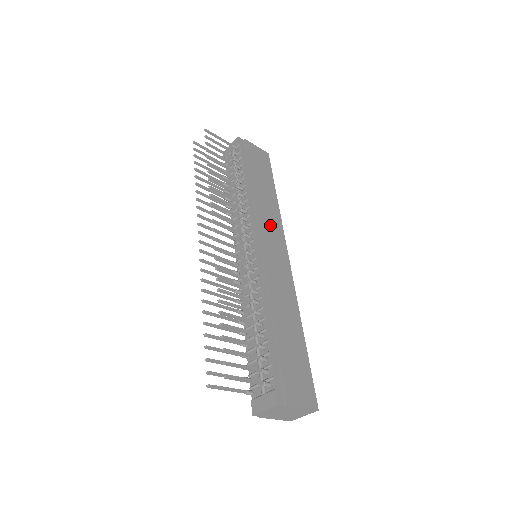
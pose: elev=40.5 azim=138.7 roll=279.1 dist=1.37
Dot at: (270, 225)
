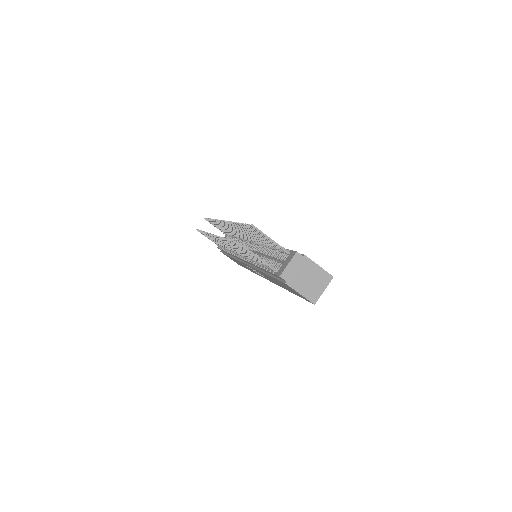
Dot at: occluded
